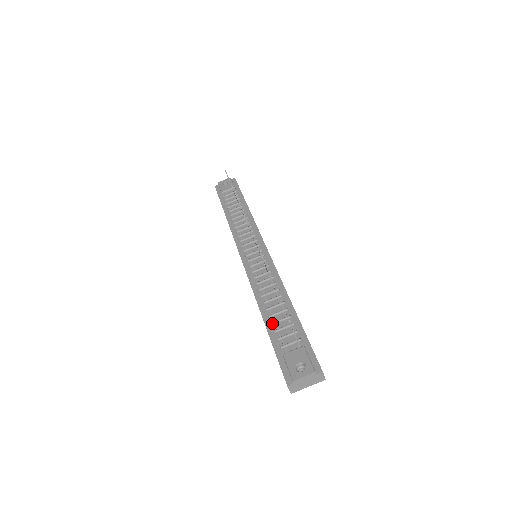
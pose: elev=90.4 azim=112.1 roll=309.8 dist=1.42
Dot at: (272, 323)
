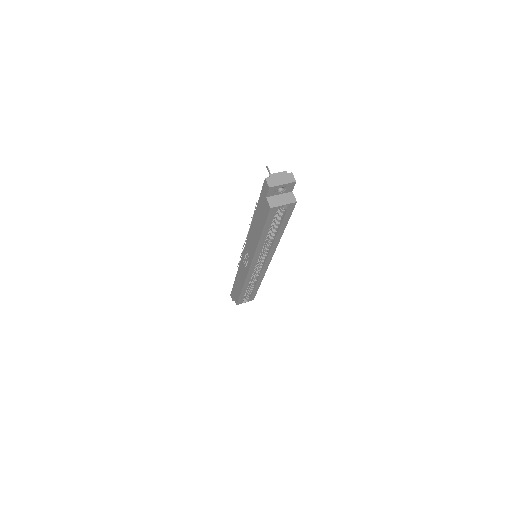
Dot at: occluded
